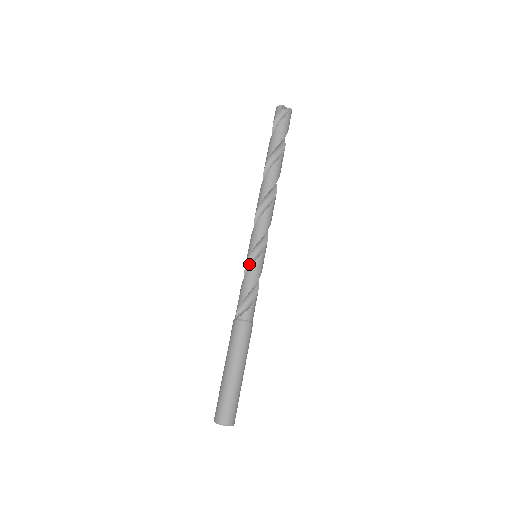
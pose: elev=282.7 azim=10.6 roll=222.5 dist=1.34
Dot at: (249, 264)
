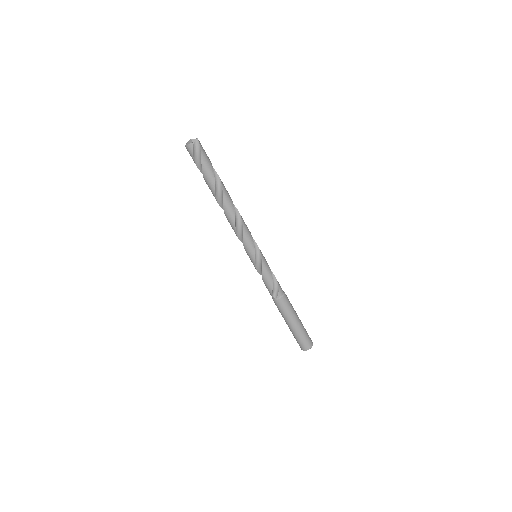
Dot at: (257, 265)
